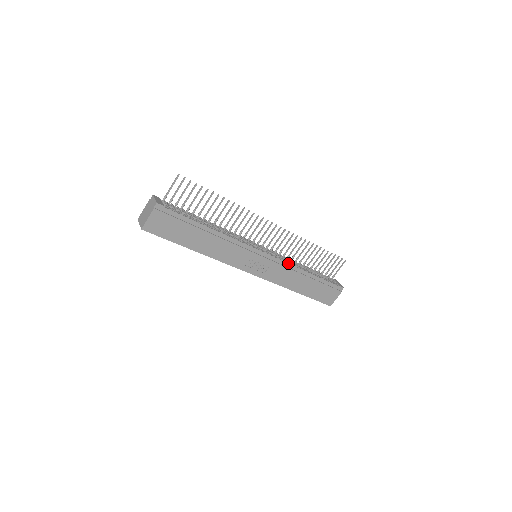
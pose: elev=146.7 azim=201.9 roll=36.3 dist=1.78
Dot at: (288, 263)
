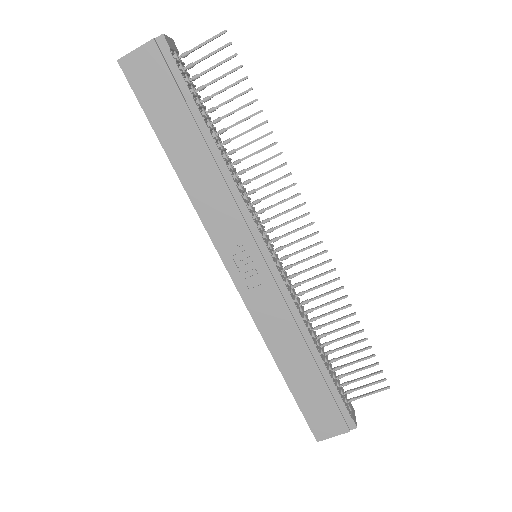
Dot at: (295, 304)
